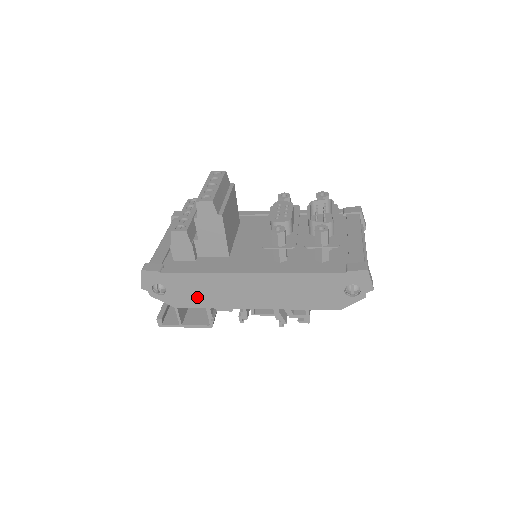
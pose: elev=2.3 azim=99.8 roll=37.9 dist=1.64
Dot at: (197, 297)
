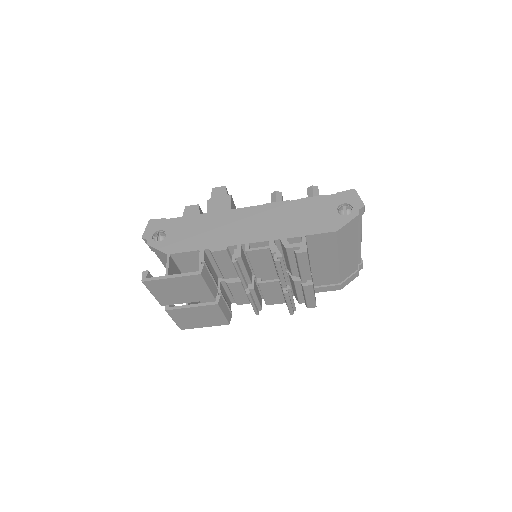
Dot at: (194, 239)
